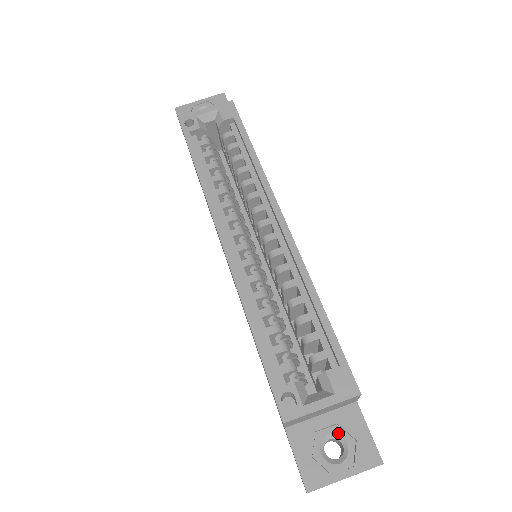
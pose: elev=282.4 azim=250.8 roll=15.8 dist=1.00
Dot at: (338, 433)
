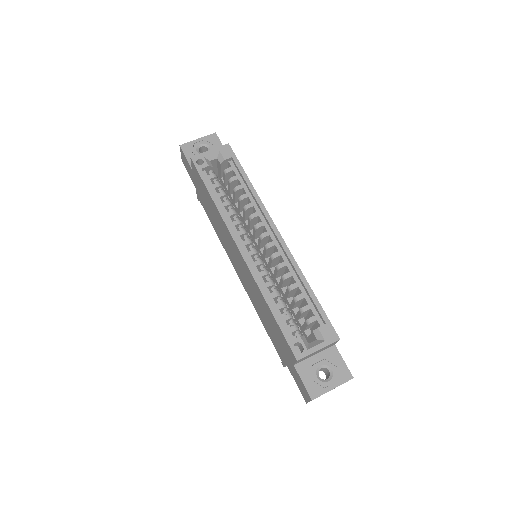
Dot at: (326, 364)
